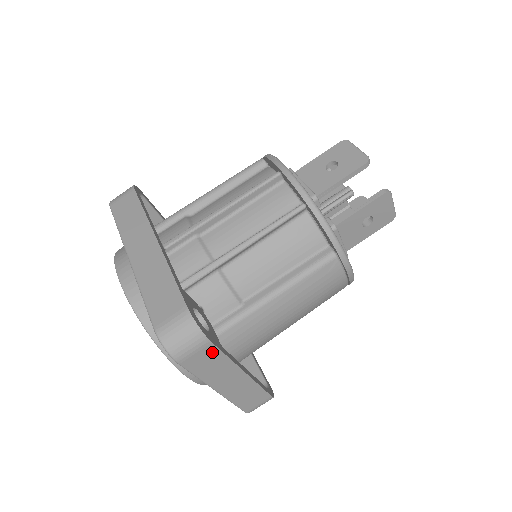
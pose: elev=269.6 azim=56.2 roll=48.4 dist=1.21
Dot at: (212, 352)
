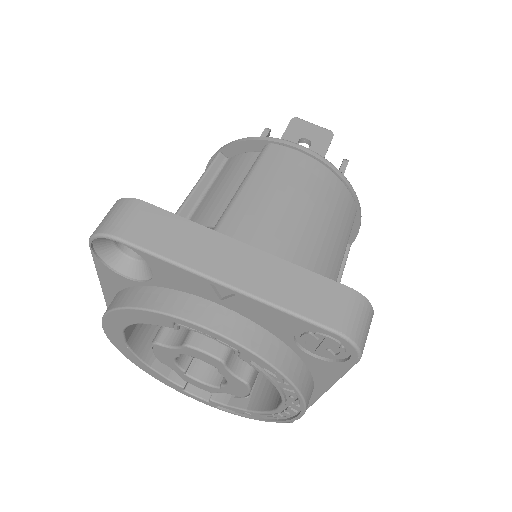
Dot at: (157, 216)
